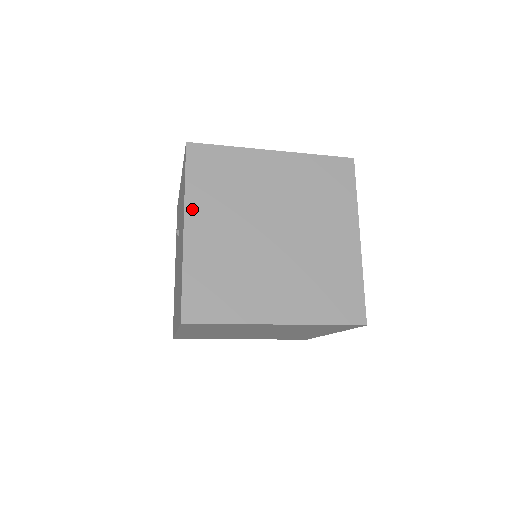
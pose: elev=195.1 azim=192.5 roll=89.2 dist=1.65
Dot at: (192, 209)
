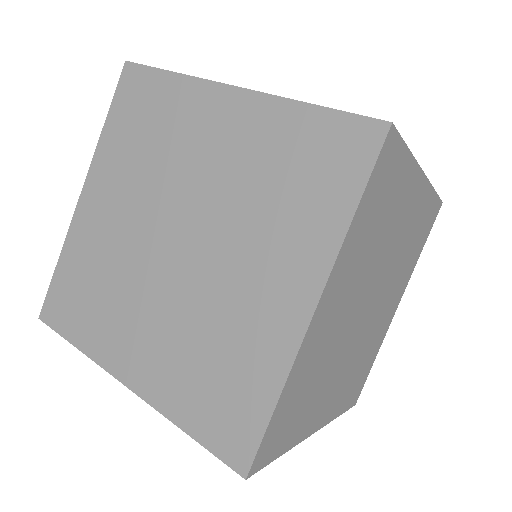
Dot at: (308, 430)
